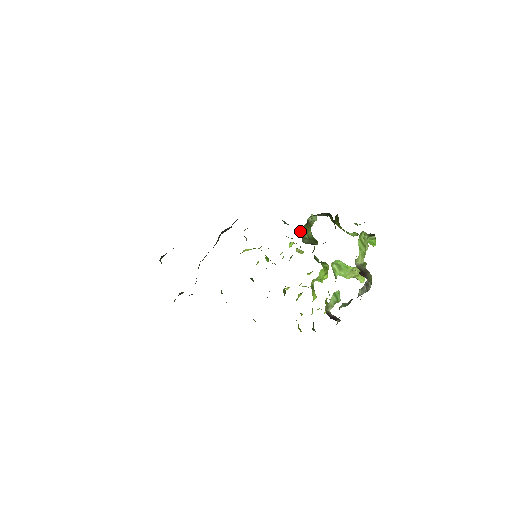
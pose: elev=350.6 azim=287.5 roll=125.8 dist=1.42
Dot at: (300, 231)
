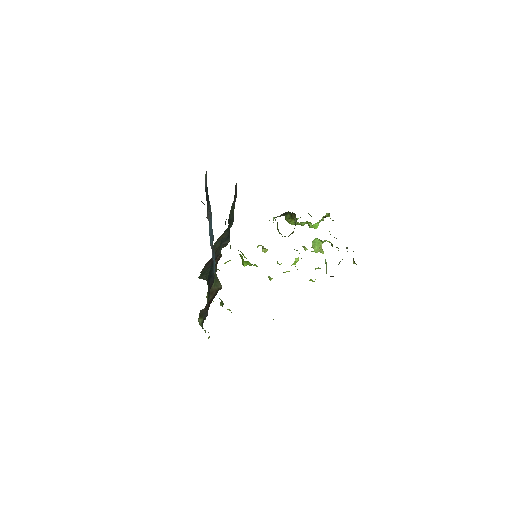
Dot at: (277, 229)
